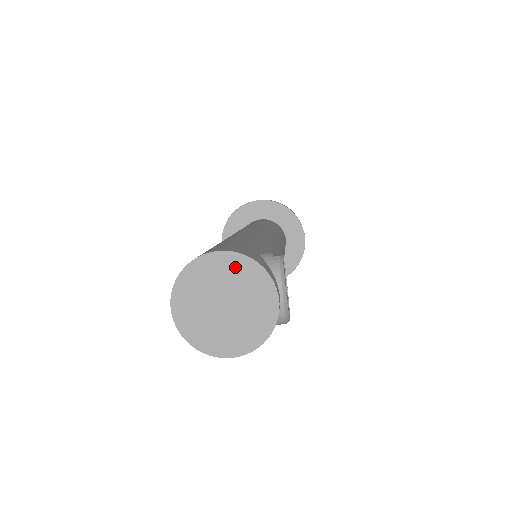
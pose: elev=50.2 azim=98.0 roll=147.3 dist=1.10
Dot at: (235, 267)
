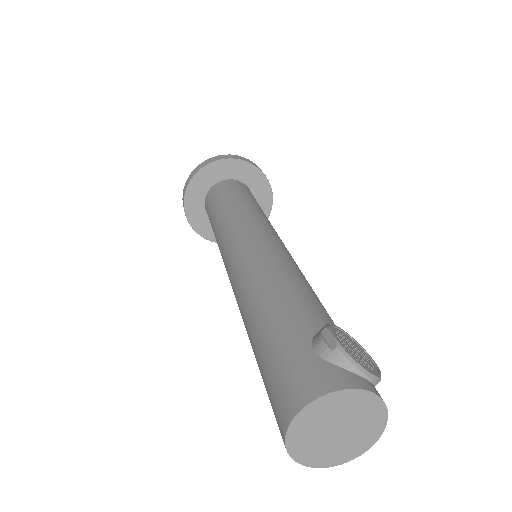
Dot at: (324, 407)
